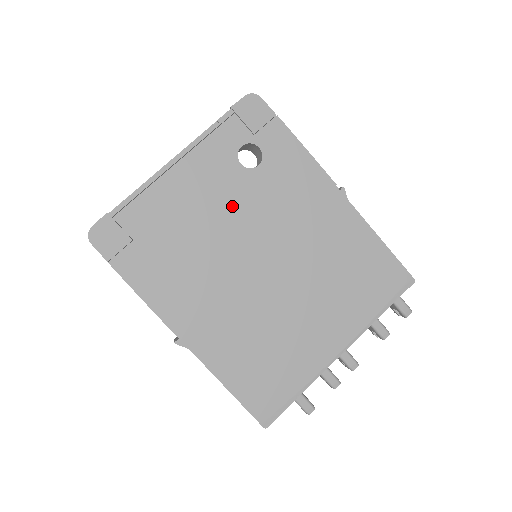
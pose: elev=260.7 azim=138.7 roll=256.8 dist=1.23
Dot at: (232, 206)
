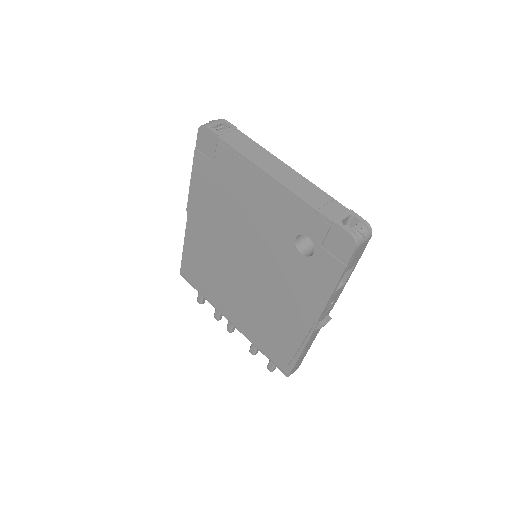
Dot at: (266, 236)
